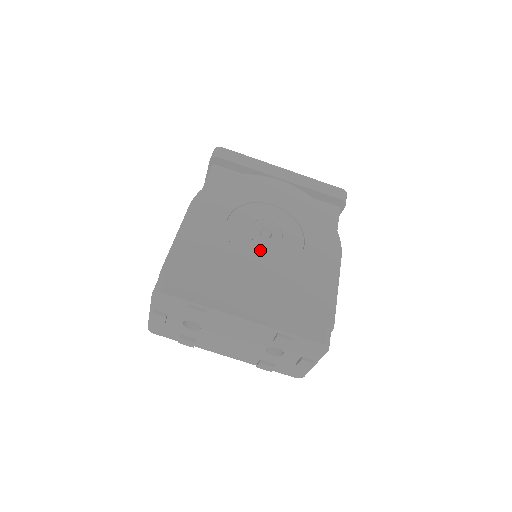
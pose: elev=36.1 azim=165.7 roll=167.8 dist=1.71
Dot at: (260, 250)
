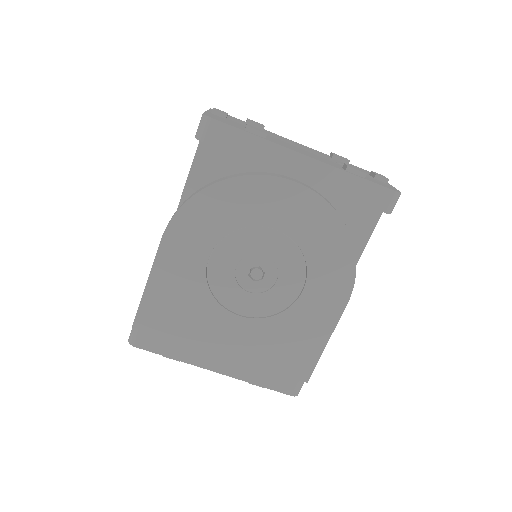
Dot at: (245, 298)
